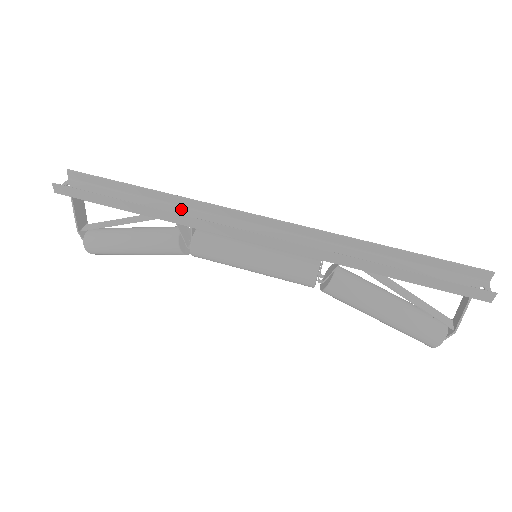
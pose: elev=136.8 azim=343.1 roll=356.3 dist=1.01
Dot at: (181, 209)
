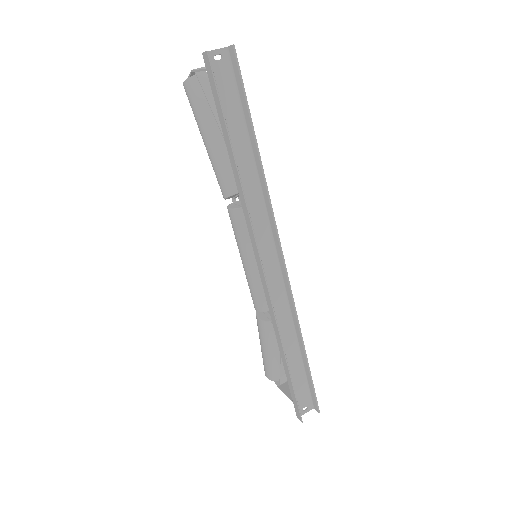
Dot at: (257, 187)
